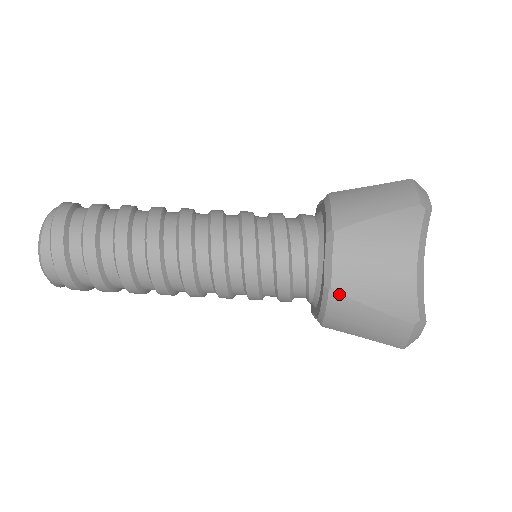
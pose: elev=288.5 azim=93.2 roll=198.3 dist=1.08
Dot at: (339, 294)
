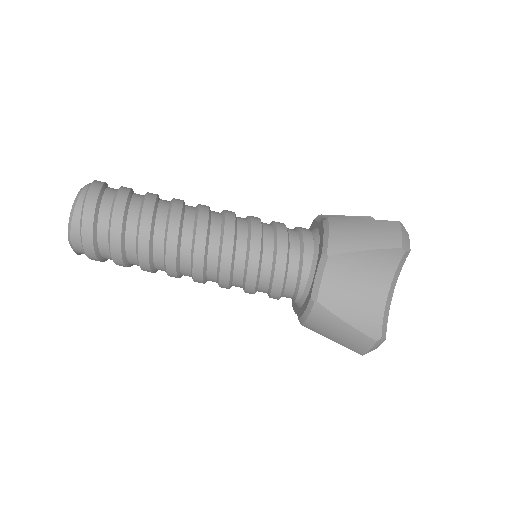
Dot at: (322, 307)
